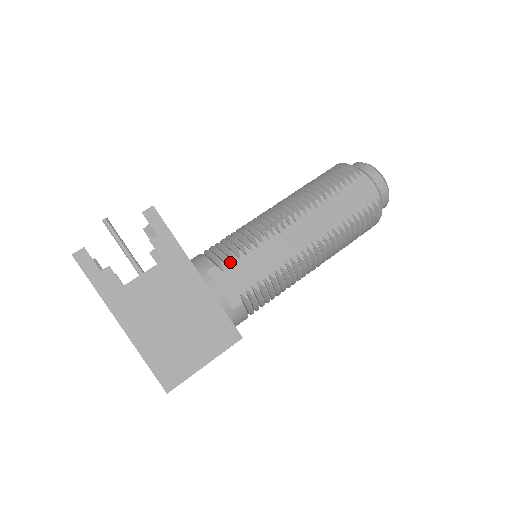
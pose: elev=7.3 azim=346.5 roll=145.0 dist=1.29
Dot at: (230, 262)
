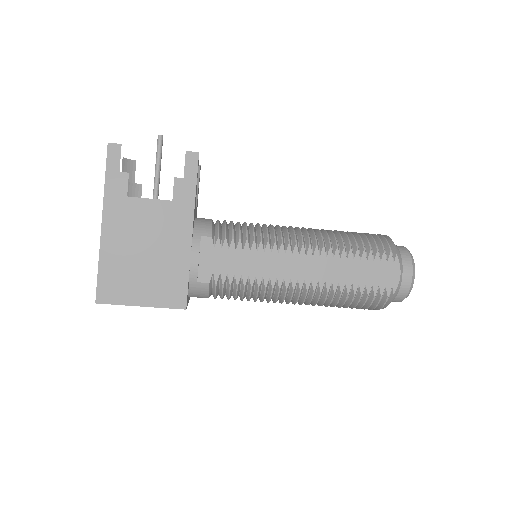
Dot at: (225, 243)
